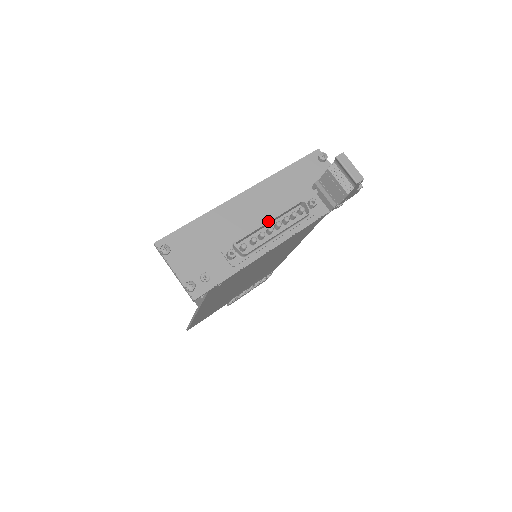
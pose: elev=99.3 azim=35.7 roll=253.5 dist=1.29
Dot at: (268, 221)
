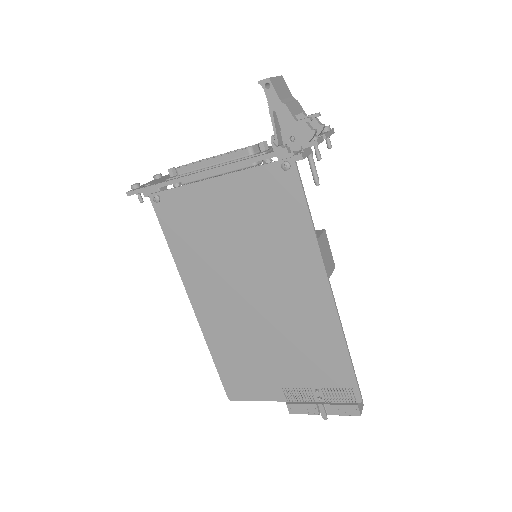
Dot at: occluded
